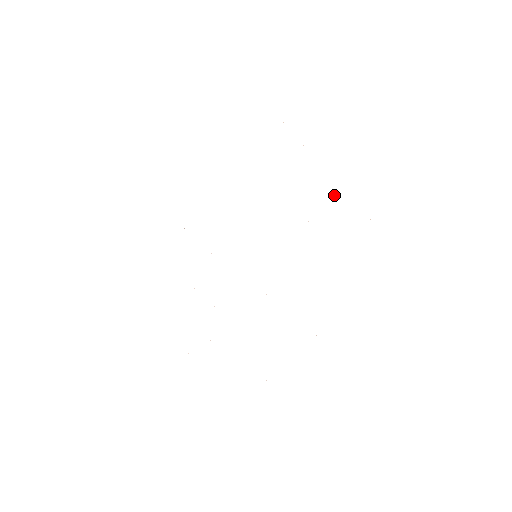
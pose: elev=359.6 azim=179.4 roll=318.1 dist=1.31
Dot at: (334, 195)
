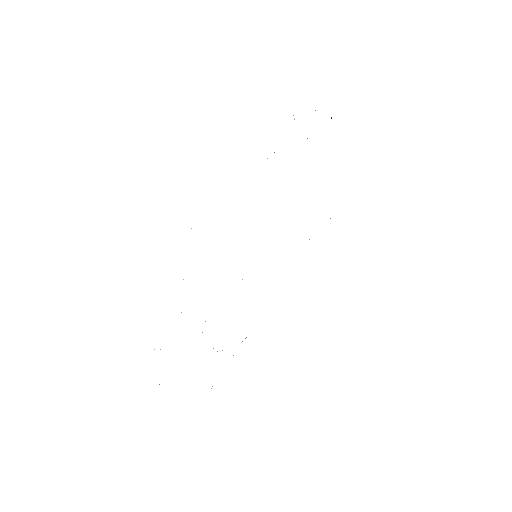
Dot at: occluded
